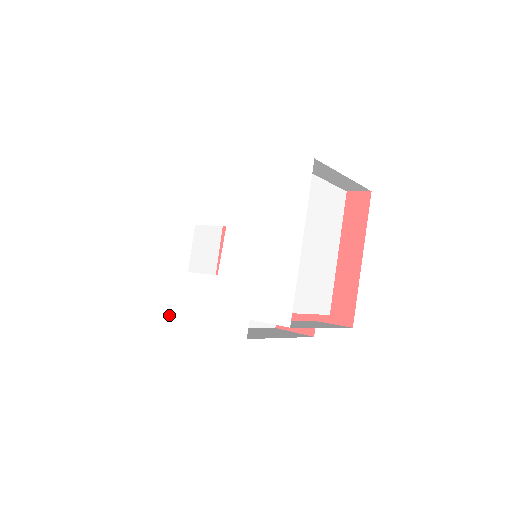
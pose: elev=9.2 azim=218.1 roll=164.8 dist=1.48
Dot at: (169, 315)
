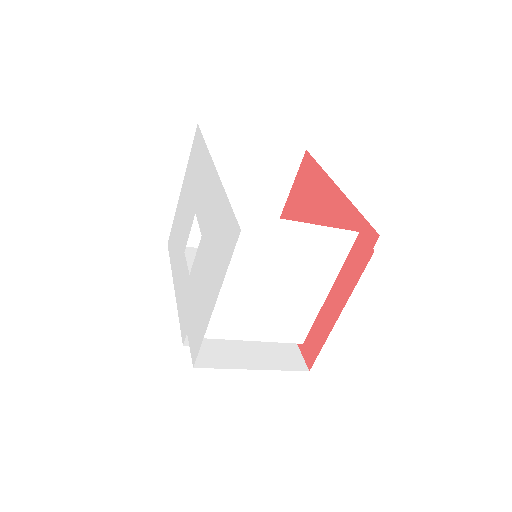
Dot at: (173, 277)
